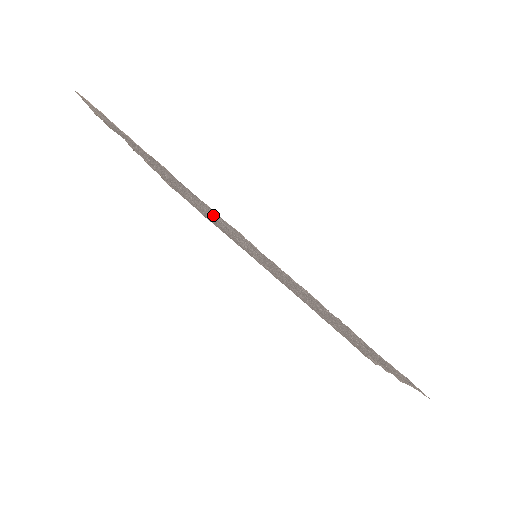
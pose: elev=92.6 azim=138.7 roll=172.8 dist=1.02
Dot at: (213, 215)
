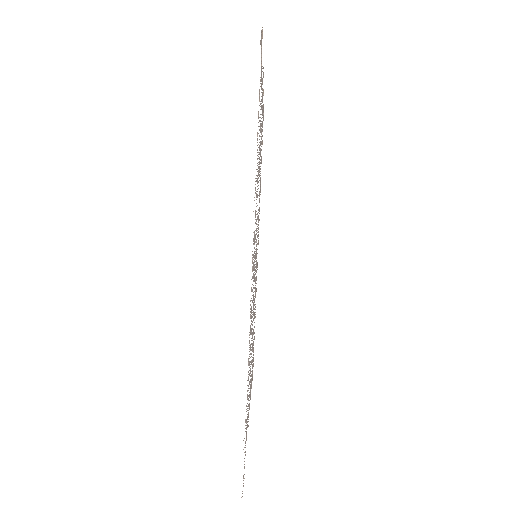
Dot at: occluded
